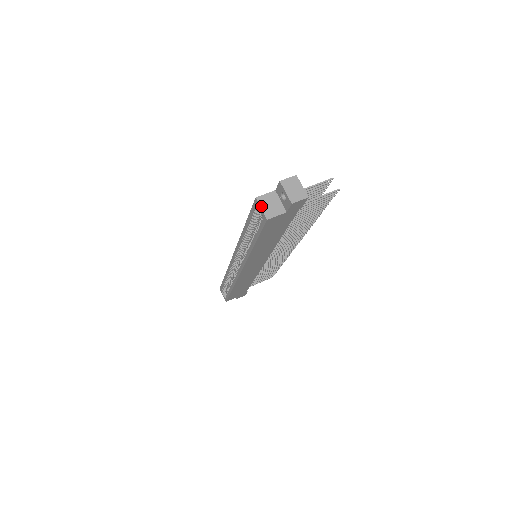
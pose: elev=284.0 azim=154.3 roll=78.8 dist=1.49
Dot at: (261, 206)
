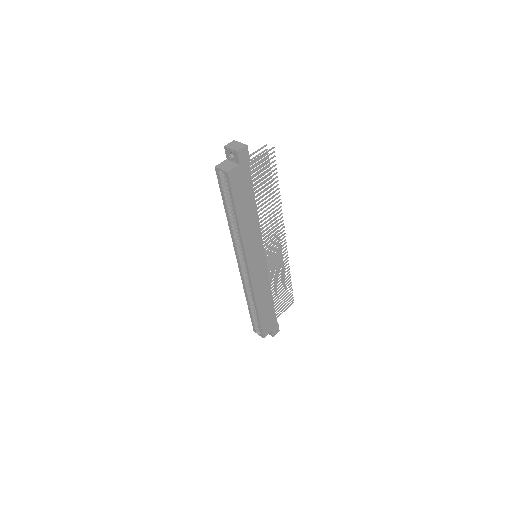
Dot at: (220, 169)
